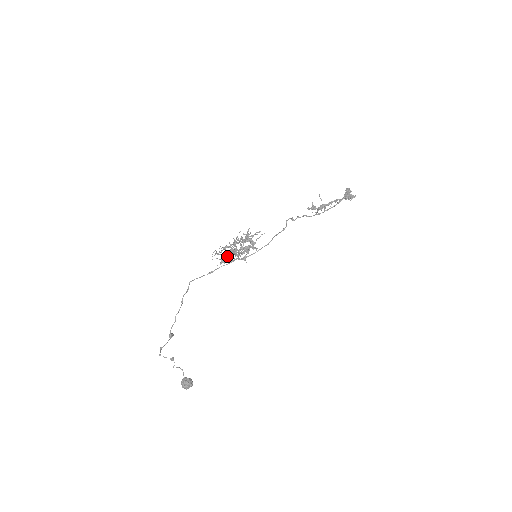
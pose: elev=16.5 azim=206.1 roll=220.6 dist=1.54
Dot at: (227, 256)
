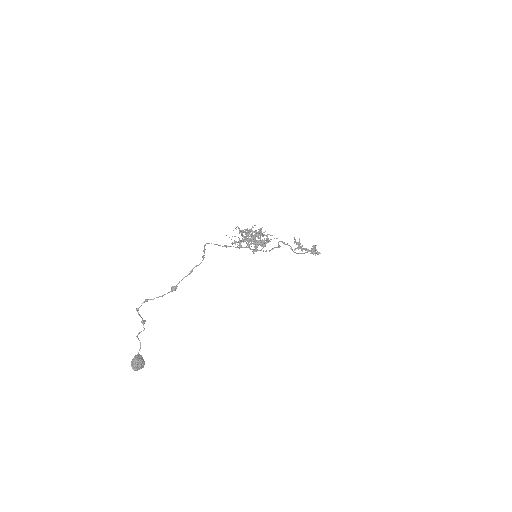
Dot at: (243, 240)
